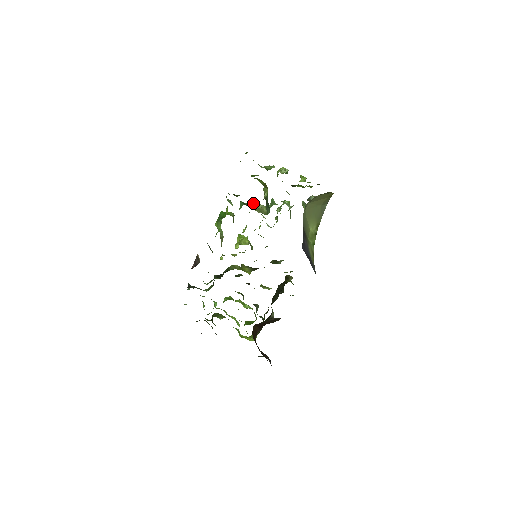
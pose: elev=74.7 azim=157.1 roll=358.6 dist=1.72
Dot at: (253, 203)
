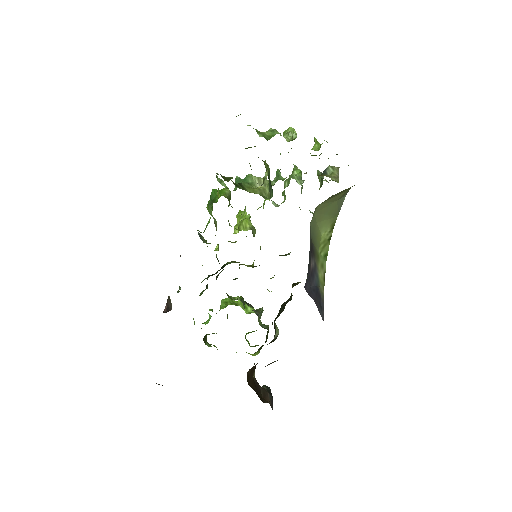
Dot at: (253, 178)
